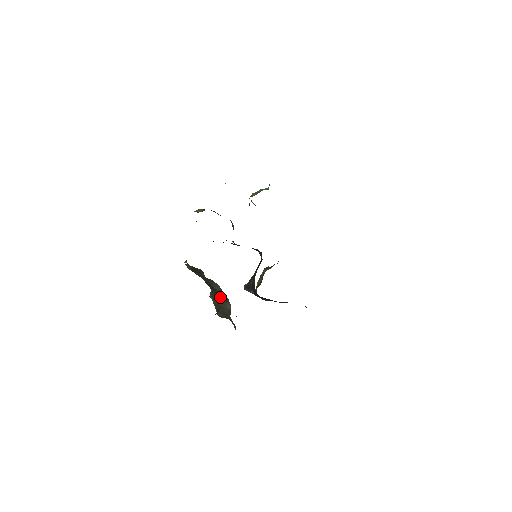
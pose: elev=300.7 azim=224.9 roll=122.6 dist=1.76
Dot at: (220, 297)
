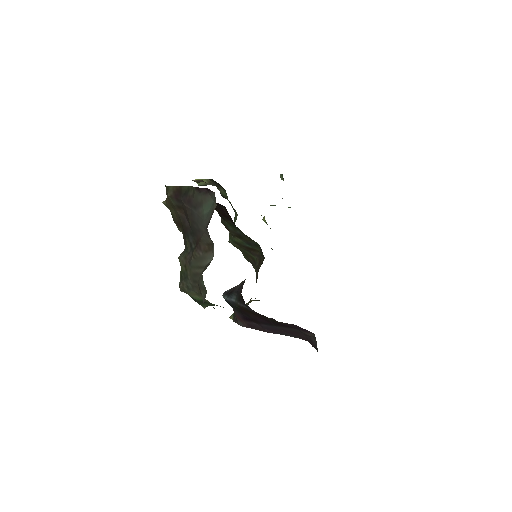
Dot at: (200, 244)
